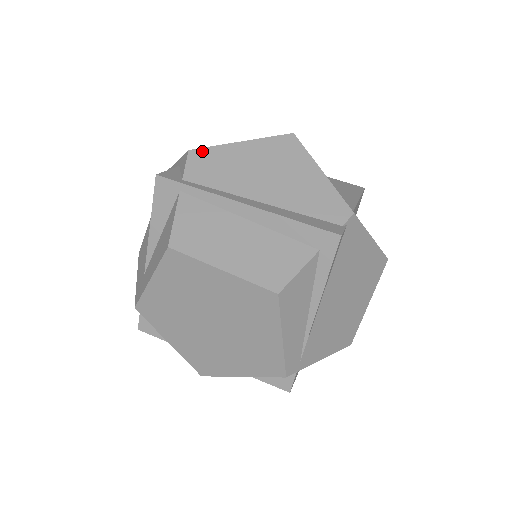
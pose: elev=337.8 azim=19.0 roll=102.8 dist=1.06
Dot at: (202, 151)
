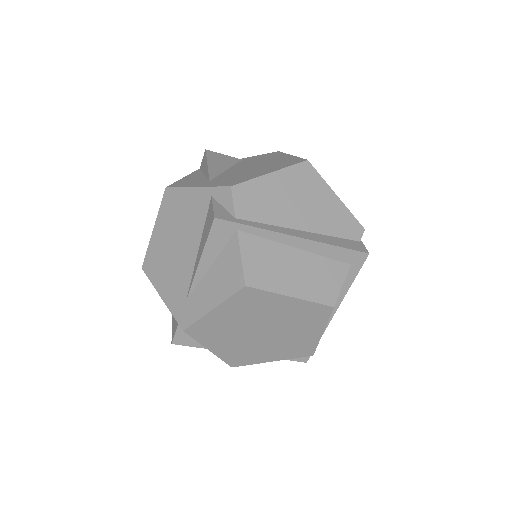
Dot at: (242, 186)
